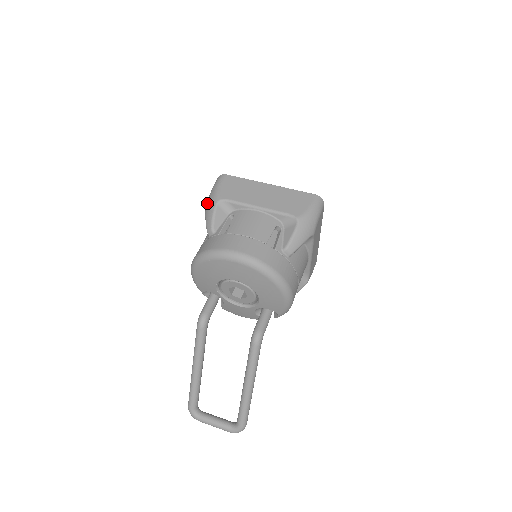
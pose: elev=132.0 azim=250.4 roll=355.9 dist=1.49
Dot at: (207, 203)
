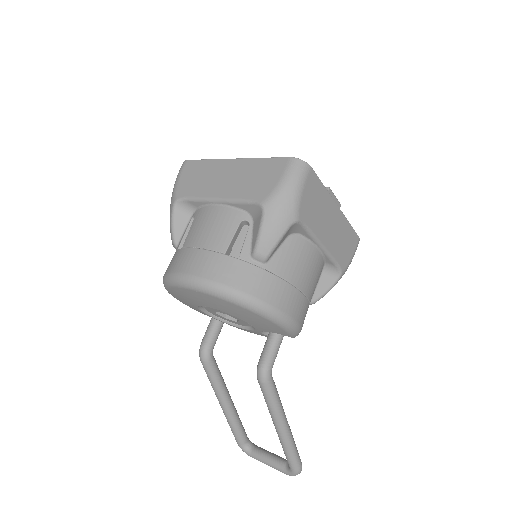
Dot at: occluded
